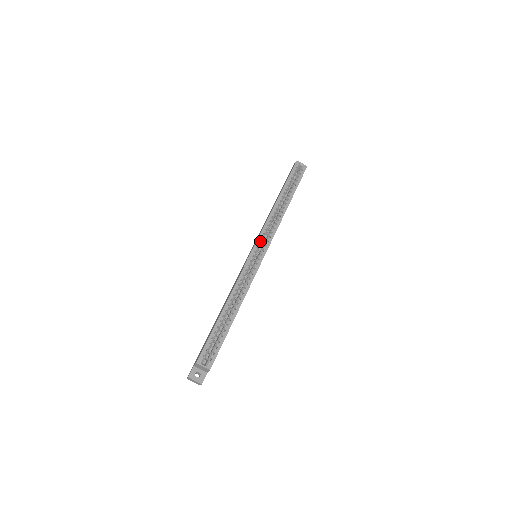
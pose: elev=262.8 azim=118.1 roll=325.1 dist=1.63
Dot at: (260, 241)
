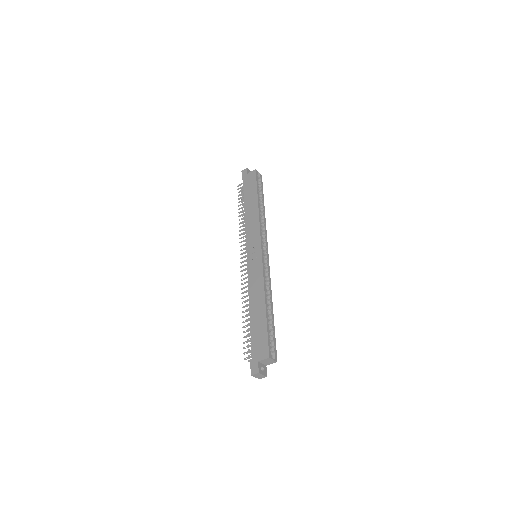
Dot at: (262, 243)
